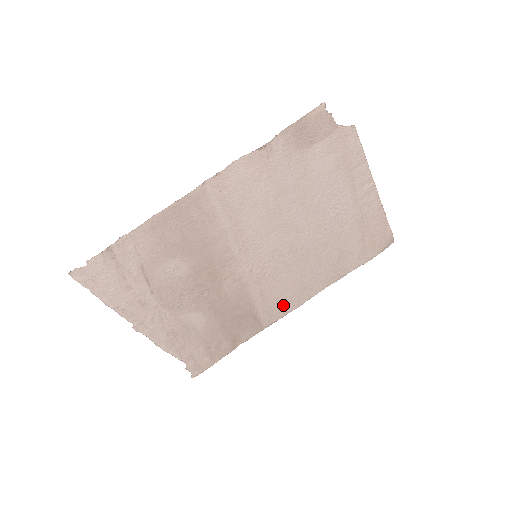
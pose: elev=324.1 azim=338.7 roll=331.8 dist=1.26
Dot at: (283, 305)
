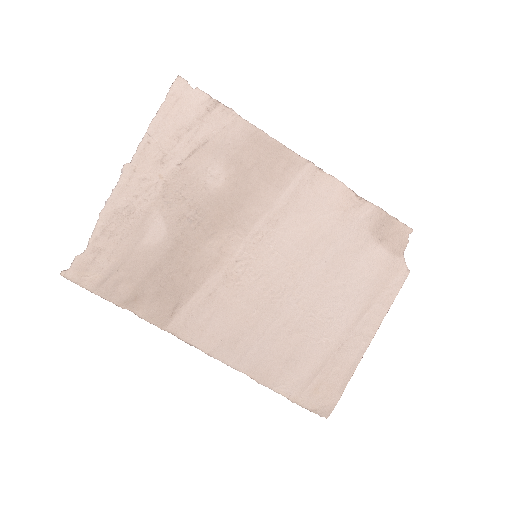
Dot at: (205, 331)
